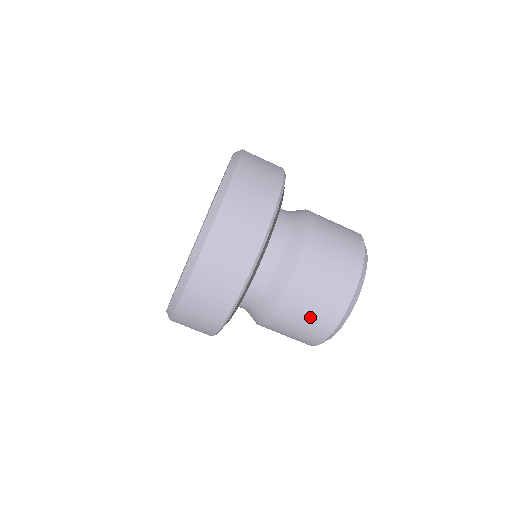
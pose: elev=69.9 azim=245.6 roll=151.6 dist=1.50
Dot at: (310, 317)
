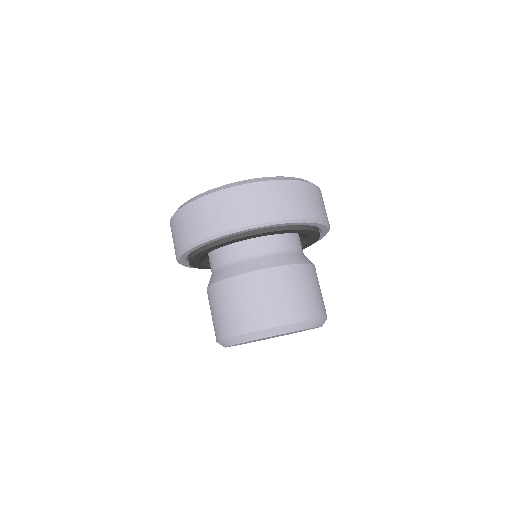
Dot at: (253, 304)
